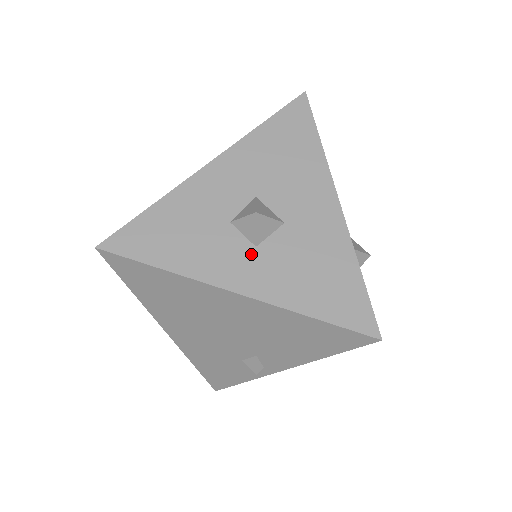
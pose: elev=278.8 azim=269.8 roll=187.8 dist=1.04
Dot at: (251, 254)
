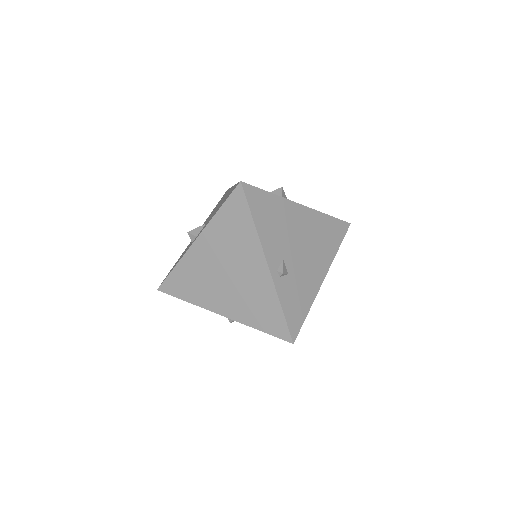
Dot at: occluded
